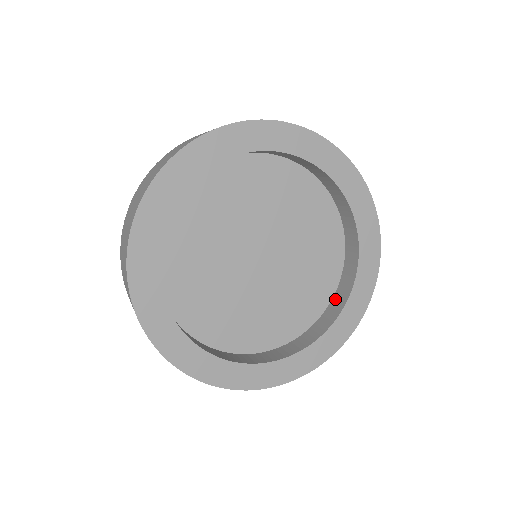
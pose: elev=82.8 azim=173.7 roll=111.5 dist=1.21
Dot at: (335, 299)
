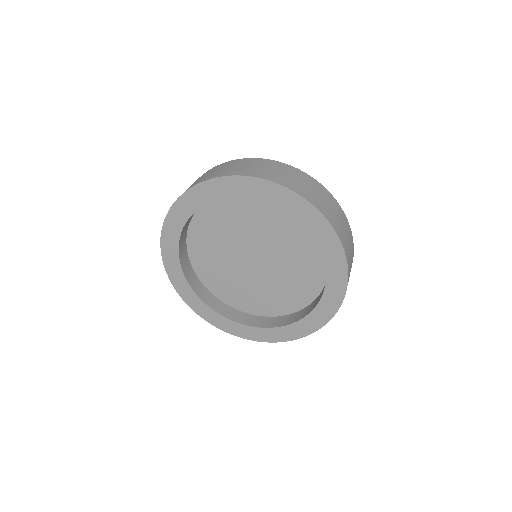
Dot at: occluded
